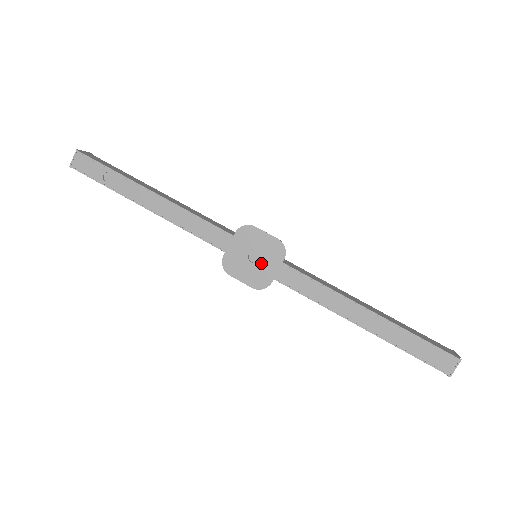
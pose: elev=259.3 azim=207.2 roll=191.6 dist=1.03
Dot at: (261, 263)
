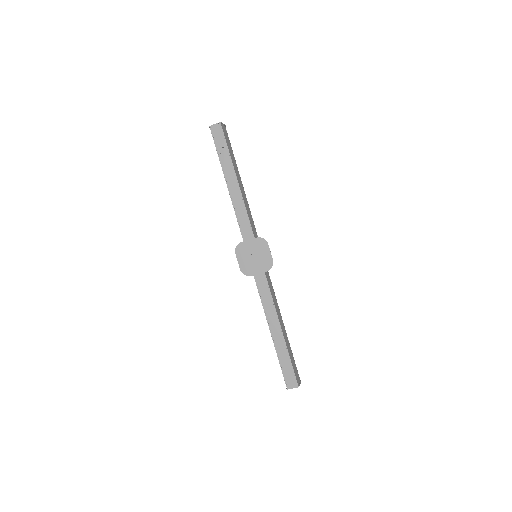
Dot at: (255, 263)
